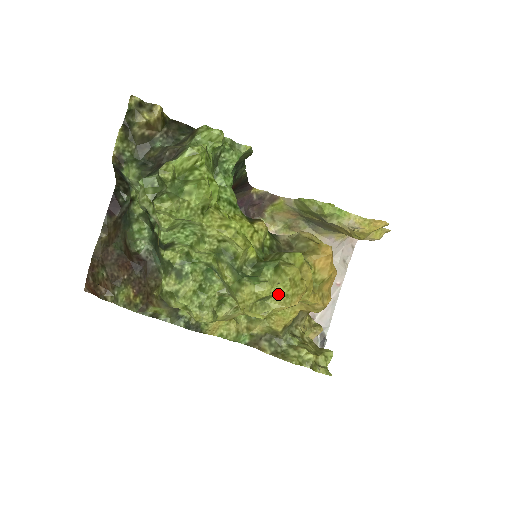
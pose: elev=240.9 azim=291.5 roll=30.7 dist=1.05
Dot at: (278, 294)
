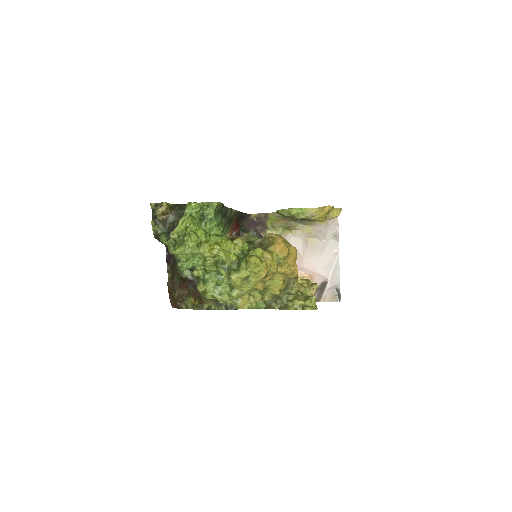
Dot at: (252, 273)
